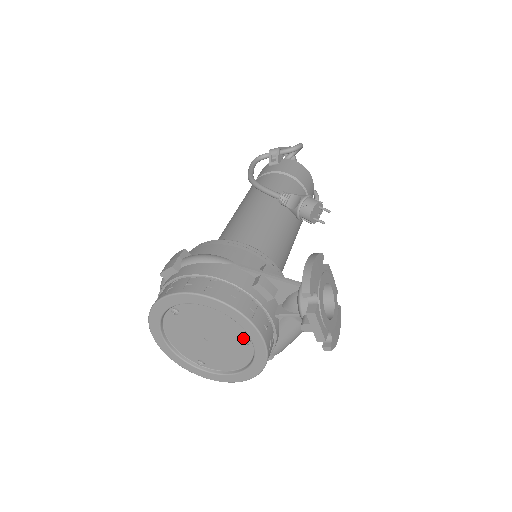
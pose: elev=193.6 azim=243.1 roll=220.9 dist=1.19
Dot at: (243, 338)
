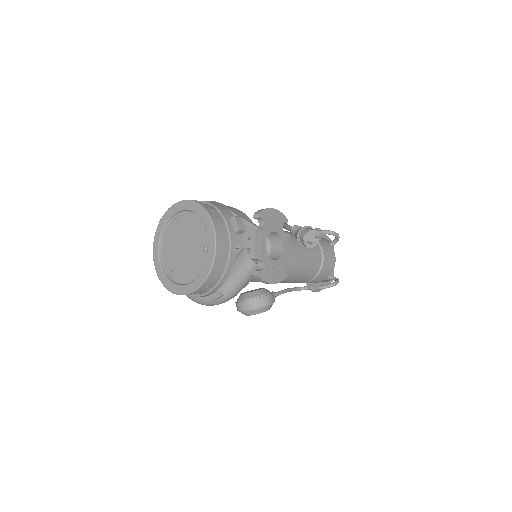
Dot at: (205, 246)
